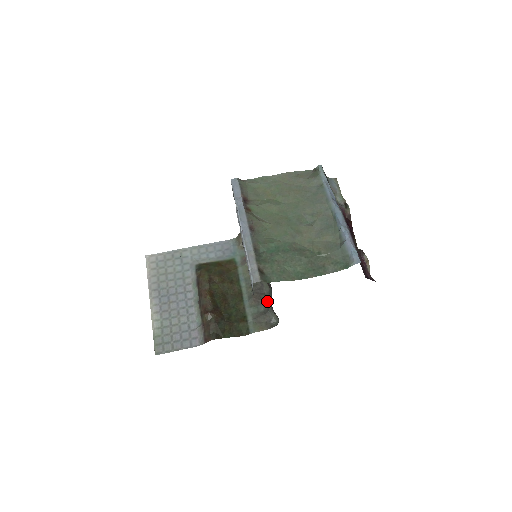
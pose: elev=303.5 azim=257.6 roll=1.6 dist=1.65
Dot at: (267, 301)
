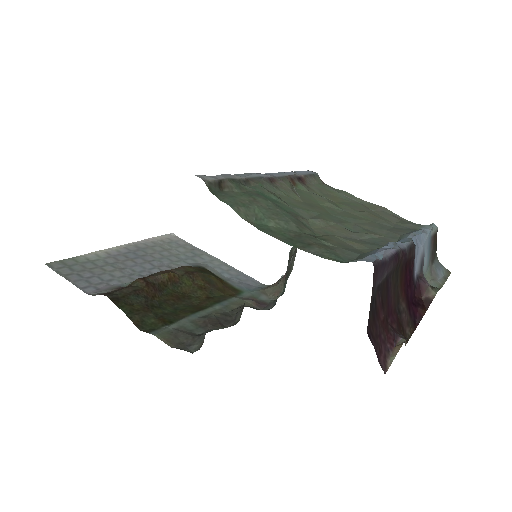
Dot at: occluded
